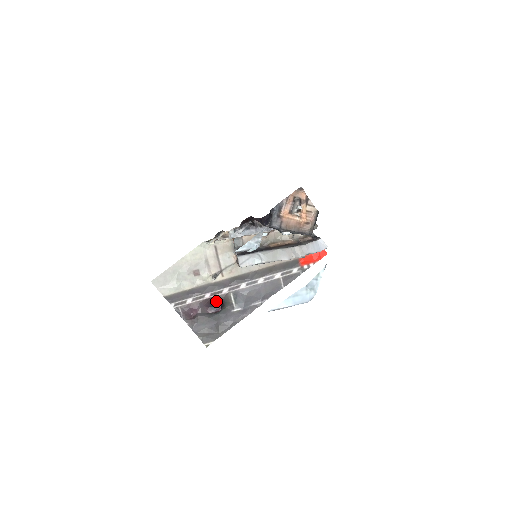
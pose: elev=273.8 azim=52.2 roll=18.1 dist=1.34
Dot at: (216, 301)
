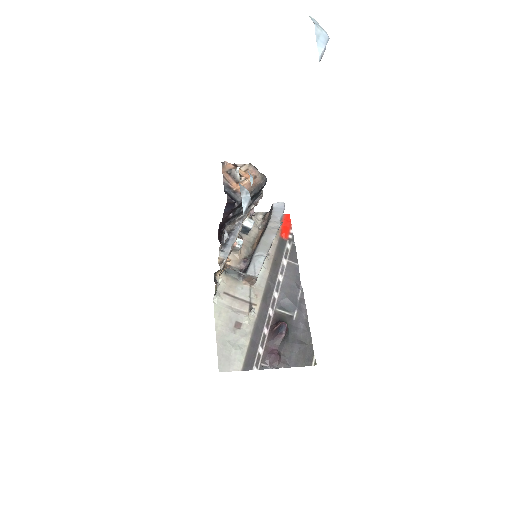
Dot at: (276, 325)
